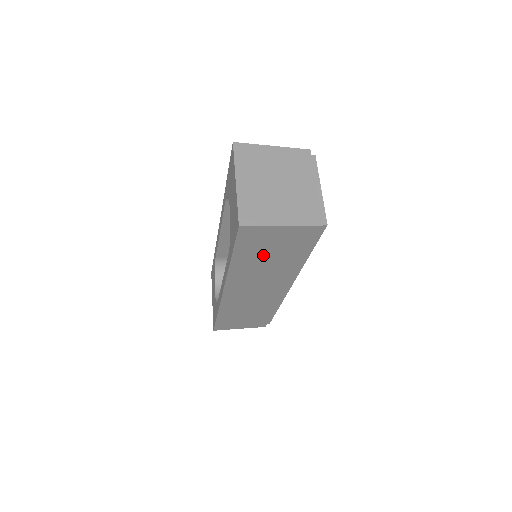
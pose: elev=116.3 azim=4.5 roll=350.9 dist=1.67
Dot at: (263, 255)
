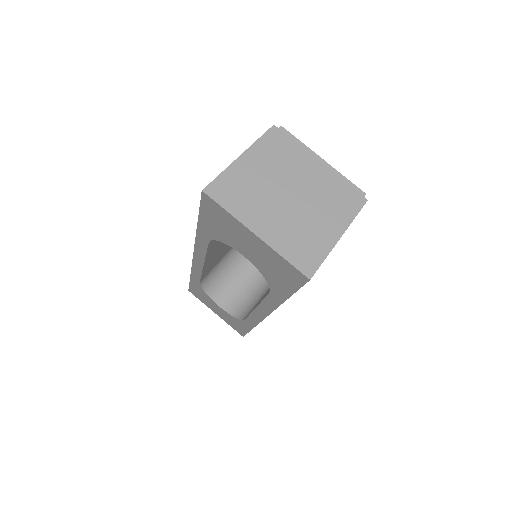
Dot at: occluded
